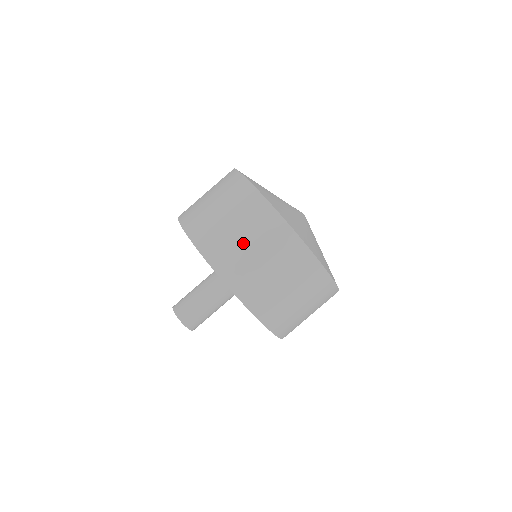
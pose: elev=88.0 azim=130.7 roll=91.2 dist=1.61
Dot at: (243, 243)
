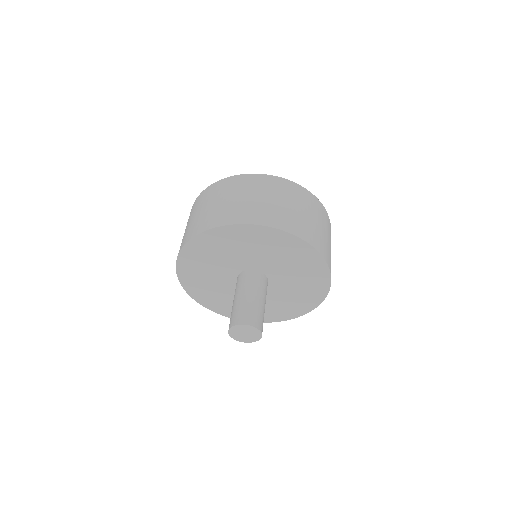
Dot at: (312, 220)
